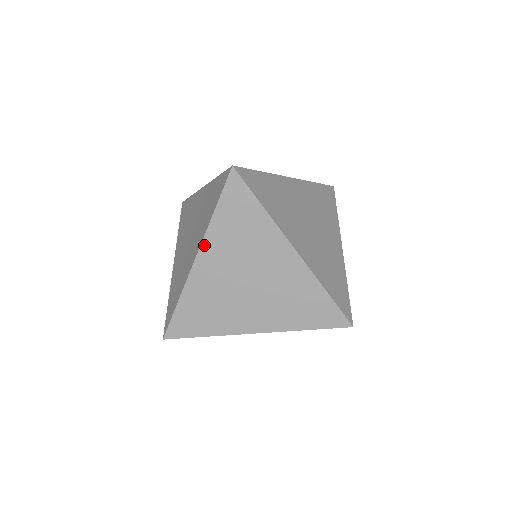
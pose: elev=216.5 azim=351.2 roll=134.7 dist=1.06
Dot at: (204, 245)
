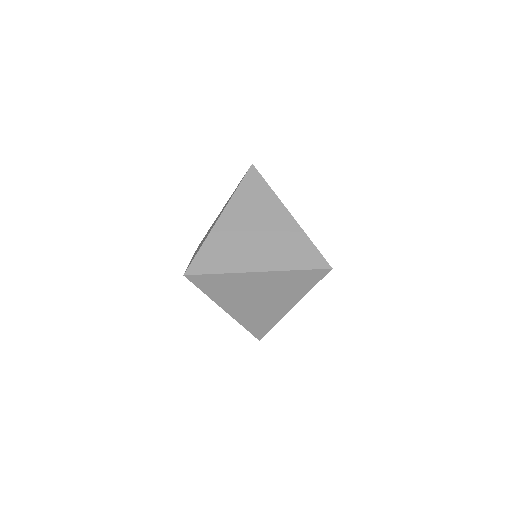
Dot at: (220, 305)
